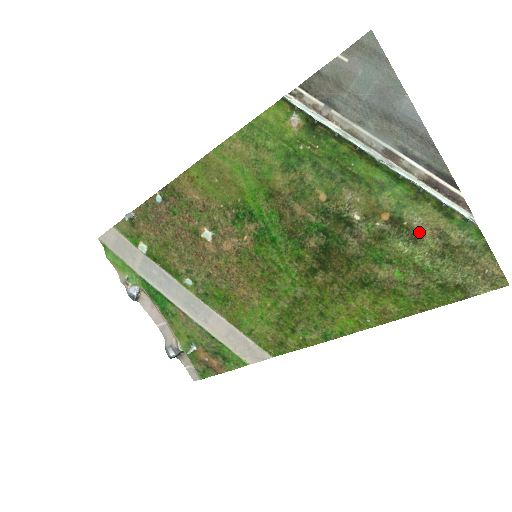
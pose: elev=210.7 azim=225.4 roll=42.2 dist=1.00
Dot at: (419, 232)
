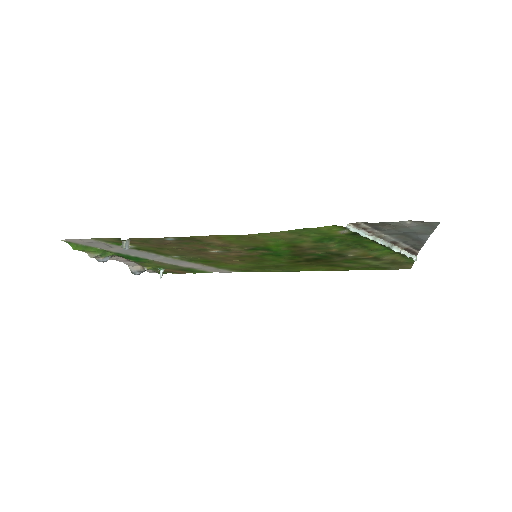
Dot at: (383, 260)
